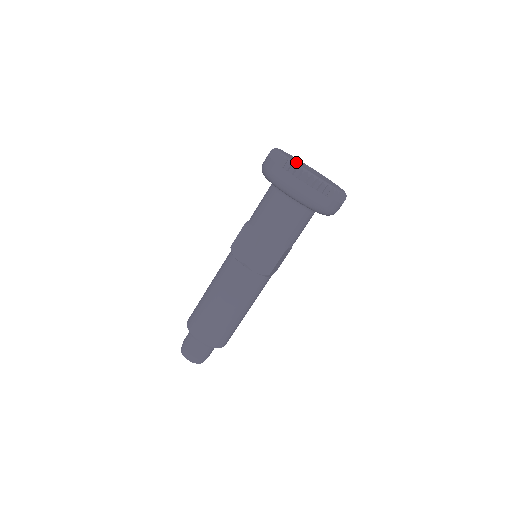
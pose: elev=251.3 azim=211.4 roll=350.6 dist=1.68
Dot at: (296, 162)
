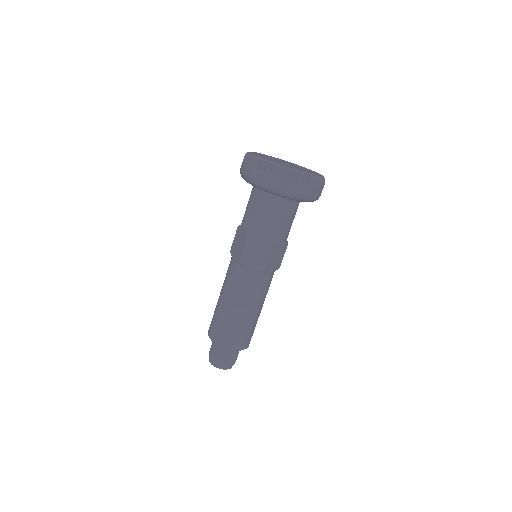
Dot at: (294, 169)
